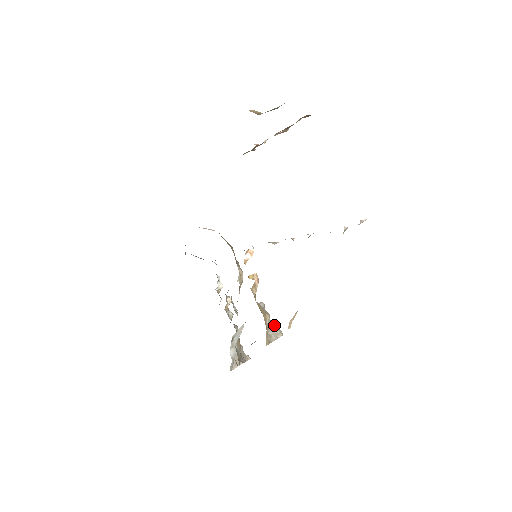
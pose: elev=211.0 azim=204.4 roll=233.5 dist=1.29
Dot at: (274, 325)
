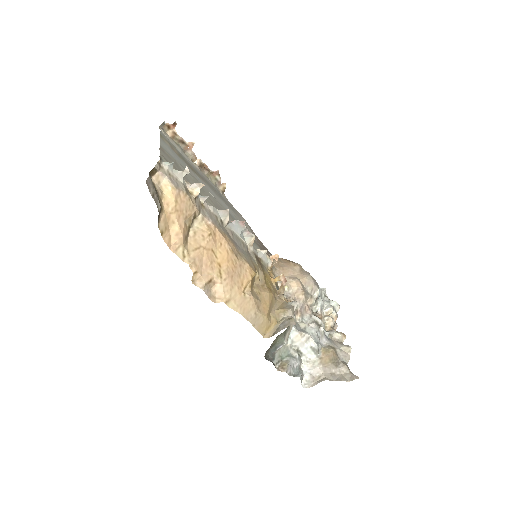
Dot at: (290, 318)
